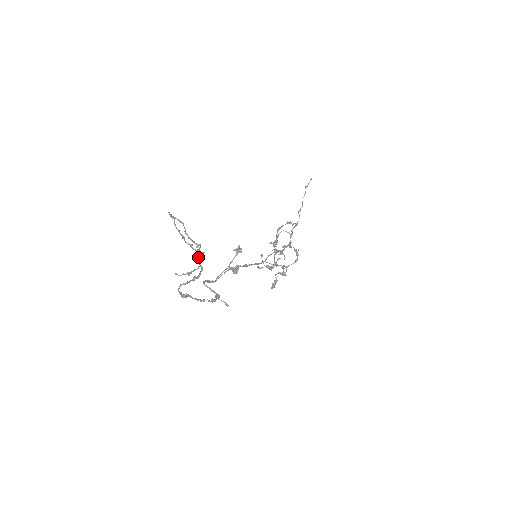
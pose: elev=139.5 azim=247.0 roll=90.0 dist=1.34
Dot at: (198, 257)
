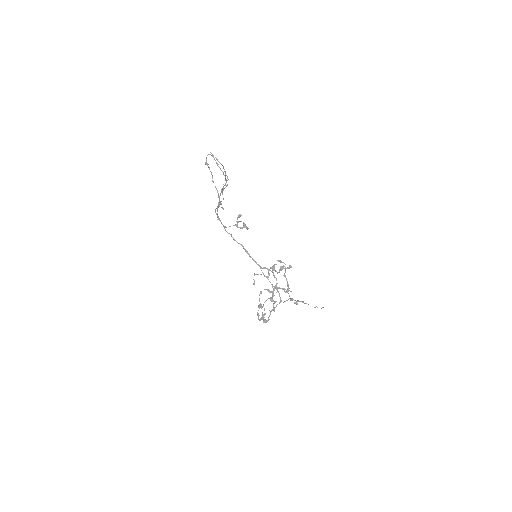
Dot at: (224, 171)
